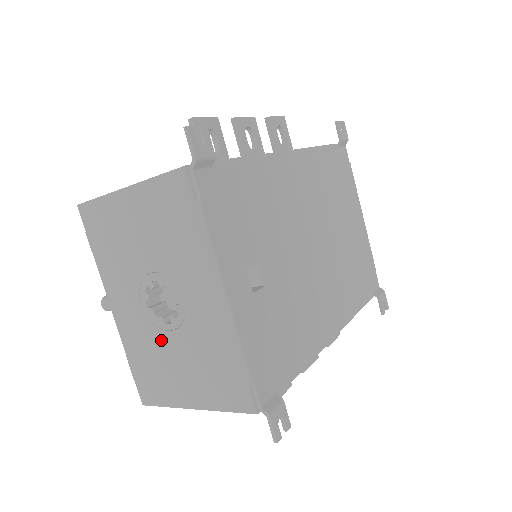
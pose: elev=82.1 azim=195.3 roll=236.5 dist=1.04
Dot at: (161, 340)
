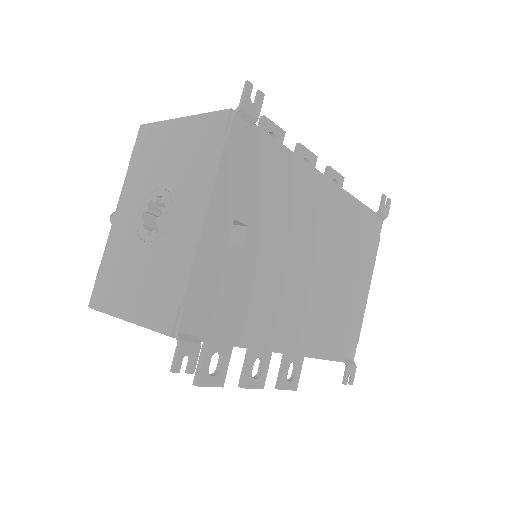
Dot at: (135, 249)
